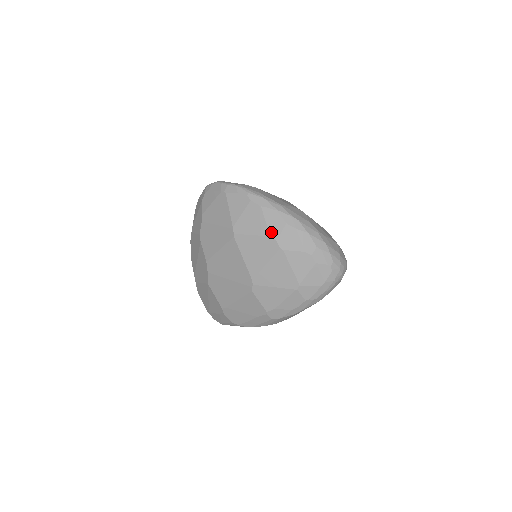
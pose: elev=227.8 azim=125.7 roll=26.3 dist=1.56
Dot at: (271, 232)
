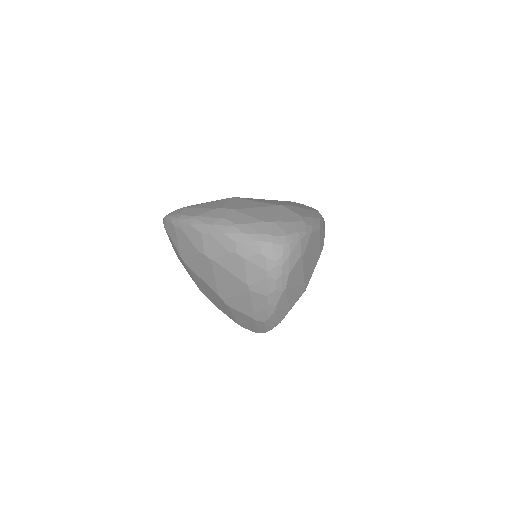
Dot at: (197, 248)
